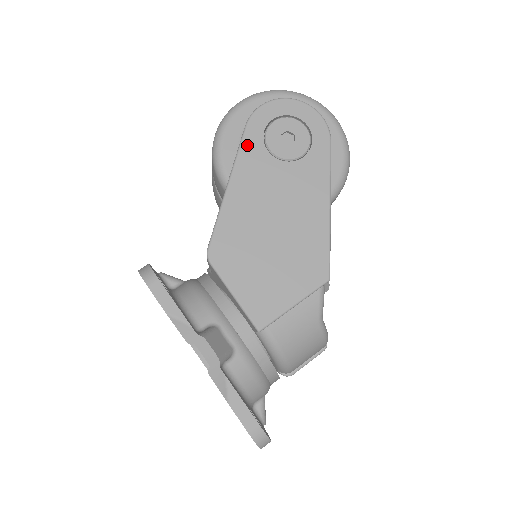
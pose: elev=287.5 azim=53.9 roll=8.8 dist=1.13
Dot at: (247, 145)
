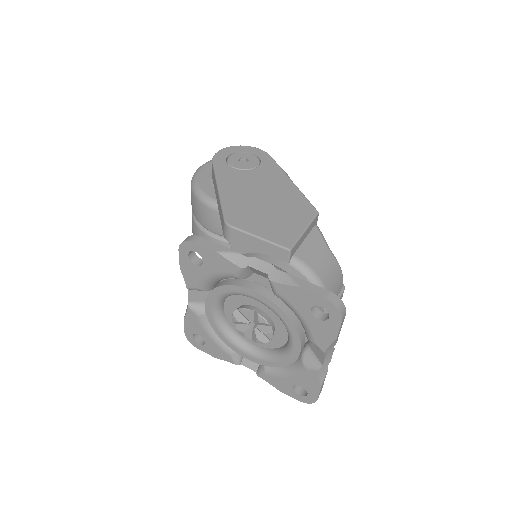
Dot at: (219, 169)
